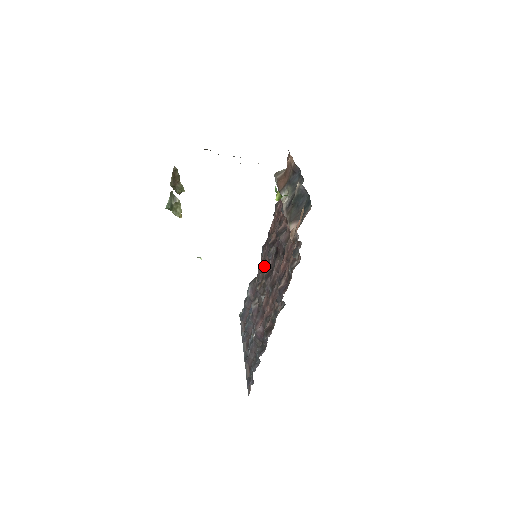
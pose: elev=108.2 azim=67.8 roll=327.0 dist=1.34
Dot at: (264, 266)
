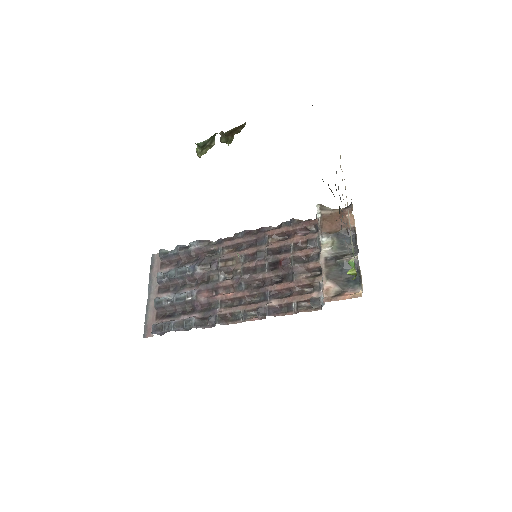
Dot at: (240, 252)
